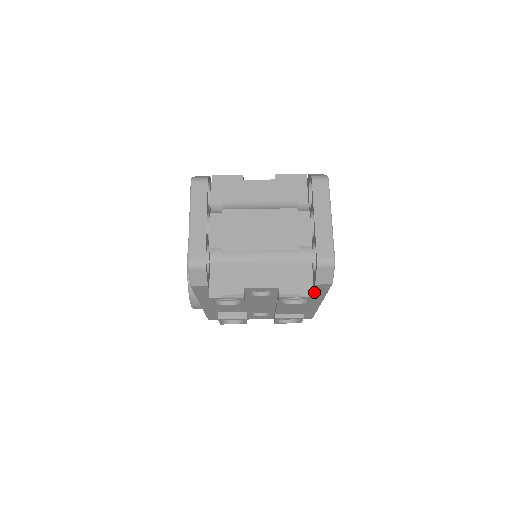
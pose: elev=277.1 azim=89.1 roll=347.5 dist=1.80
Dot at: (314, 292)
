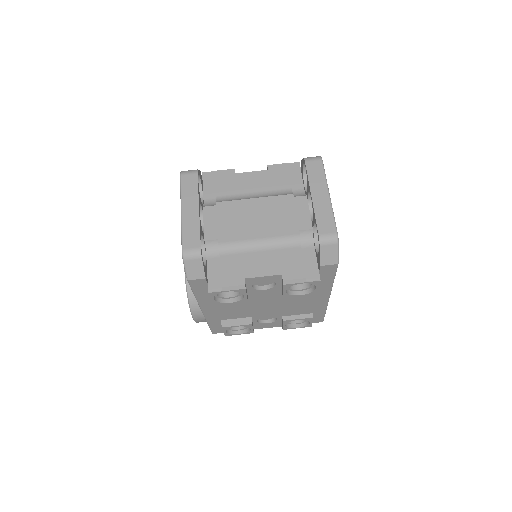
Dot at: (320, 279)
